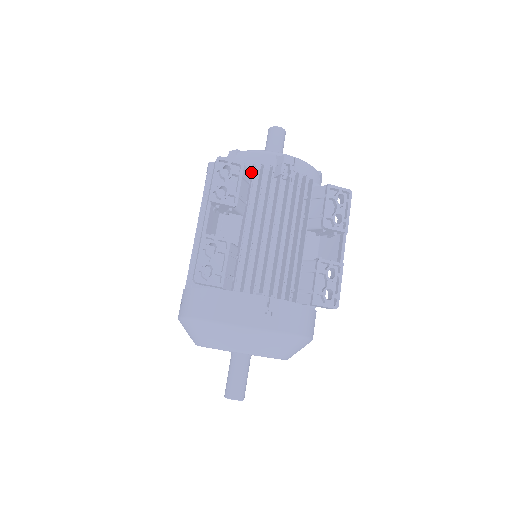
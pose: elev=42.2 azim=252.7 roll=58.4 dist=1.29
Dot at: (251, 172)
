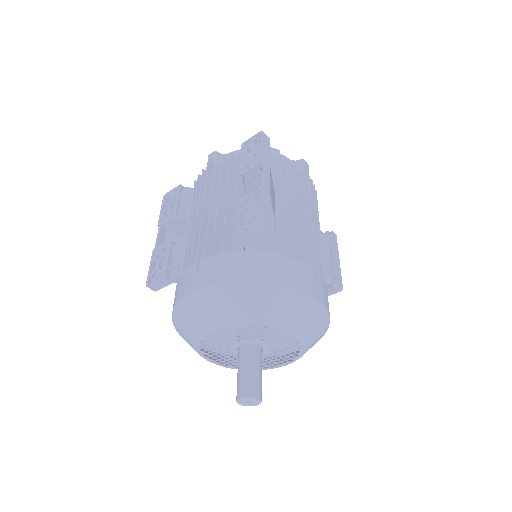
Dot at: occluded
